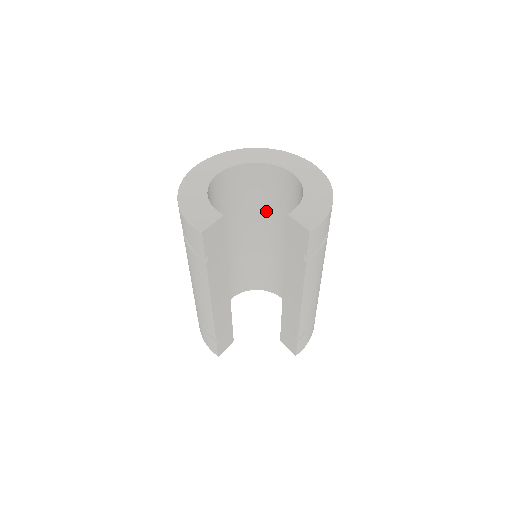
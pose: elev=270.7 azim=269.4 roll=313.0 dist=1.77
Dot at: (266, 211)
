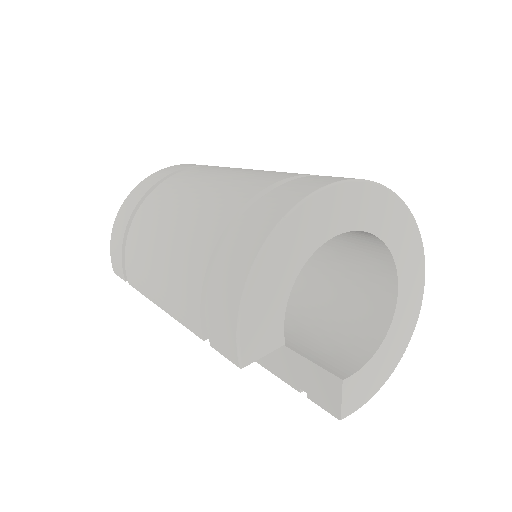
Dot at: occluded
